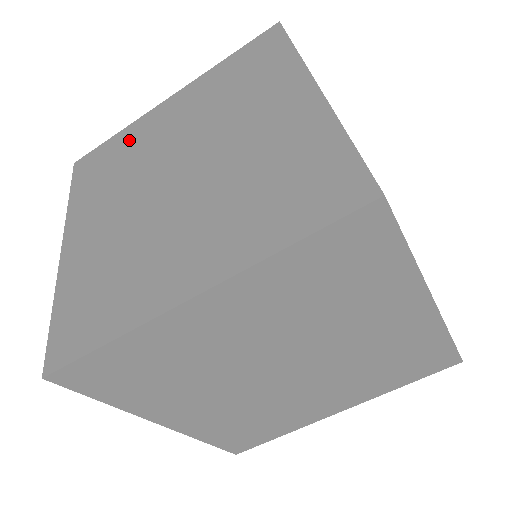
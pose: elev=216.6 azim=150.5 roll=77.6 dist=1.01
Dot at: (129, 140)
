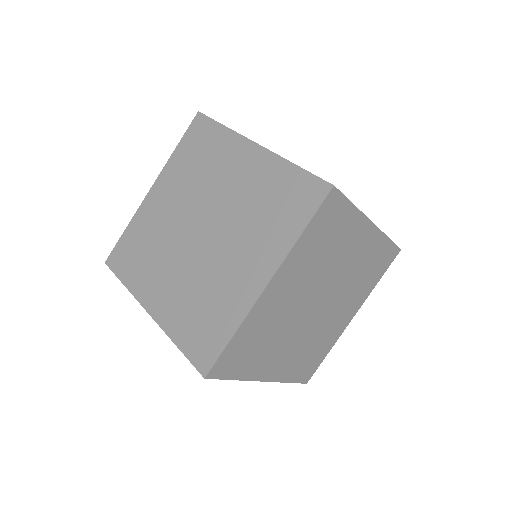
Dot at: (141, 228)
